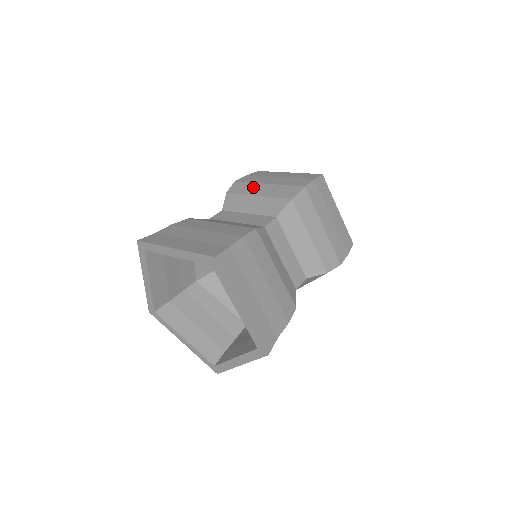
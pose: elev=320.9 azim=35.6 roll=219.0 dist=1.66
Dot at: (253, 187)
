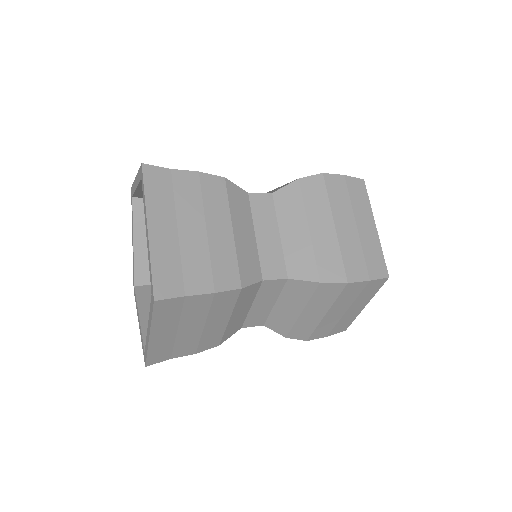
Dot at: occluded
